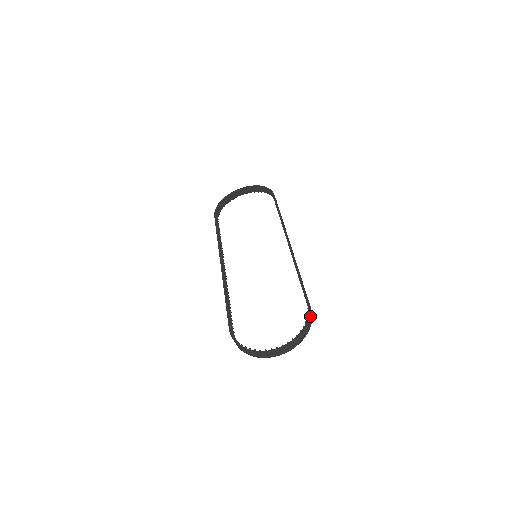
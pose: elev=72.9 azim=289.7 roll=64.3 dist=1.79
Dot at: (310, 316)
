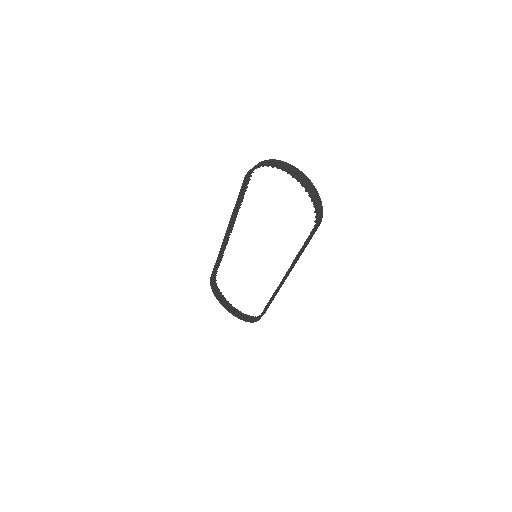
Dot at: (321, 216)
